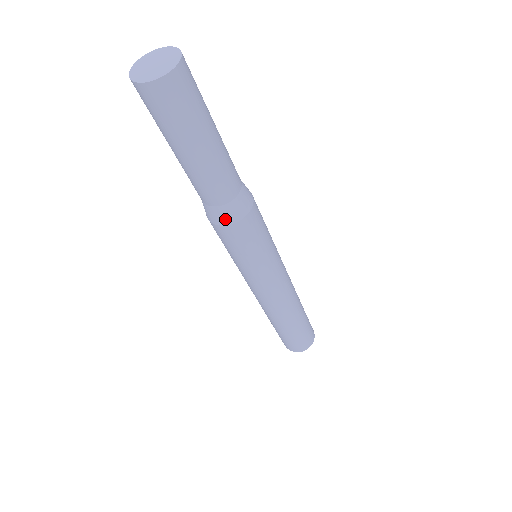
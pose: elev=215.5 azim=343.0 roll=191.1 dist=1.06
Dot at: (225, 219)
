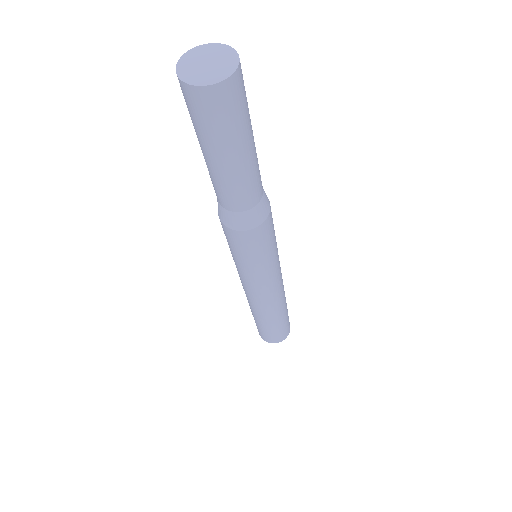
Dot at: (251, 223)
